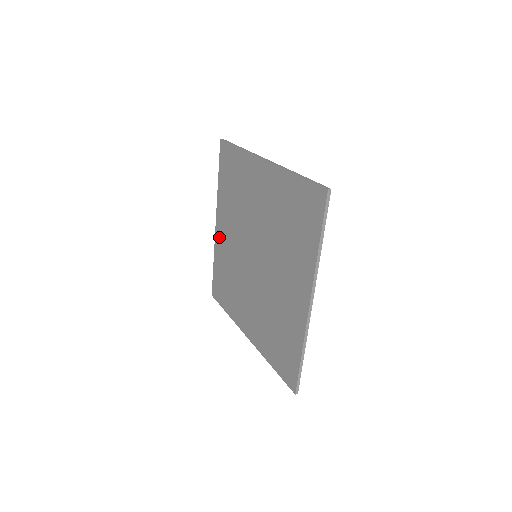
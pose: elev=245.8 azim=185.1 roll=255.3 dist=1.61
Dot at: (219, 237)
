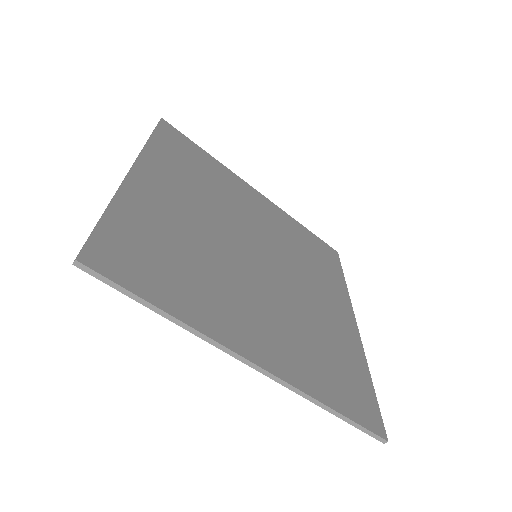
Dot at: occluded
